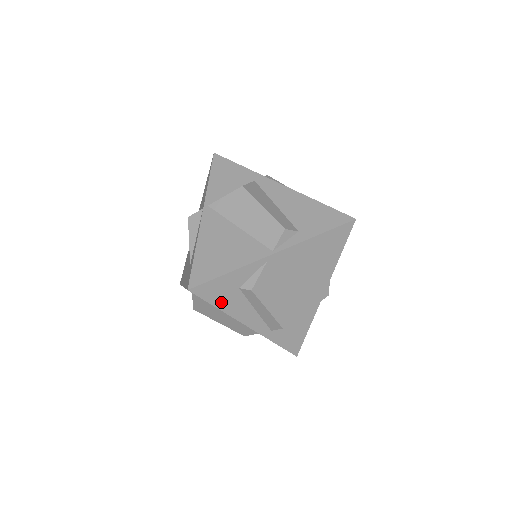
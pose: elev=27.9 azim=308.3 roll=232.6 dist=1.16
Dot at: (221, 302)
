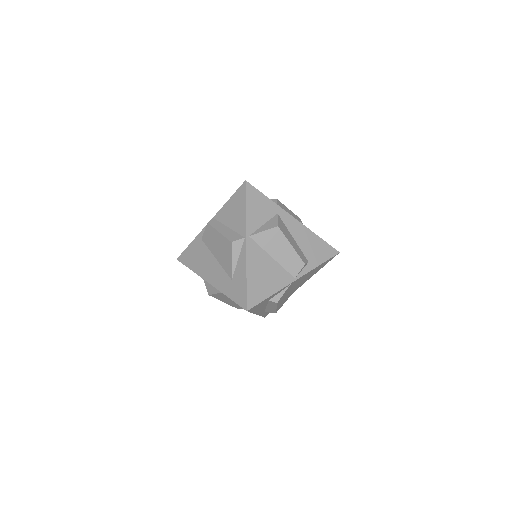
Dot at: occluded
